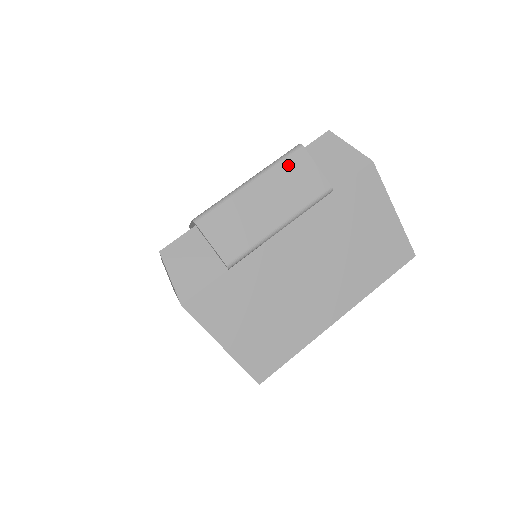
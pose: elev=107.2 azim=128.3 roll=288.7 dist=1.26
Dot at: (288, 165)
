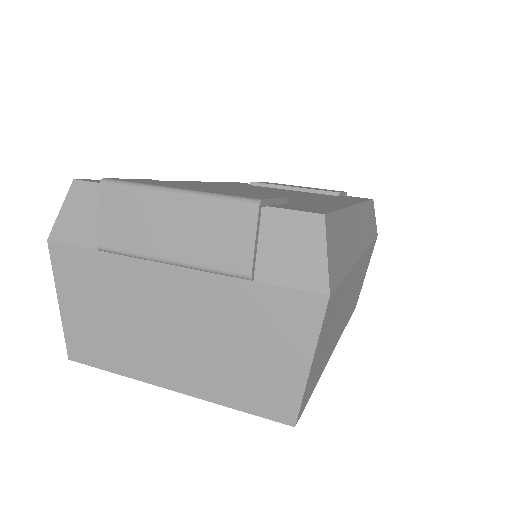
Dot at: (225, 211)
